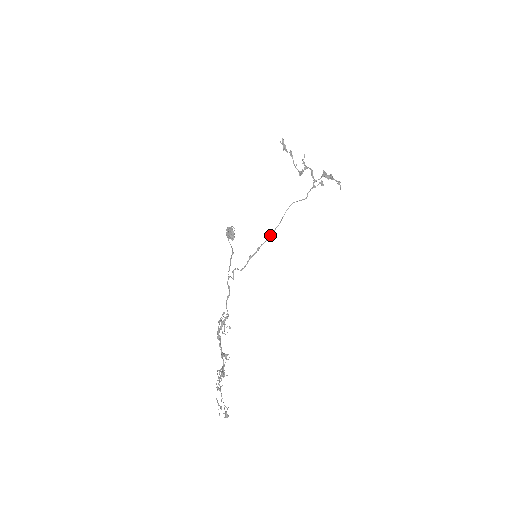
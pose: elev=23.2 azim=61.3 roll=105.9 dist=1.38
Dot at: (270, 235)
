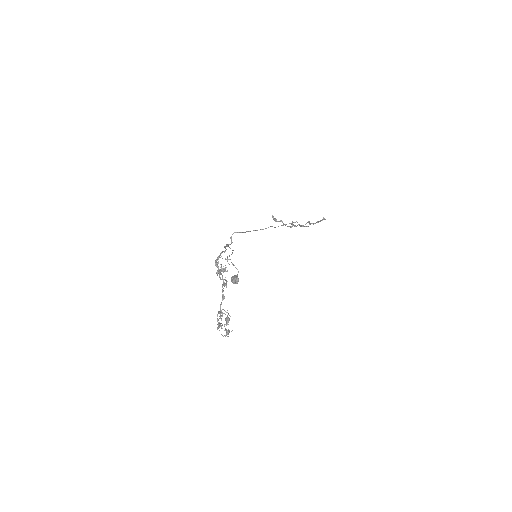
Dot at: (265, 228)
